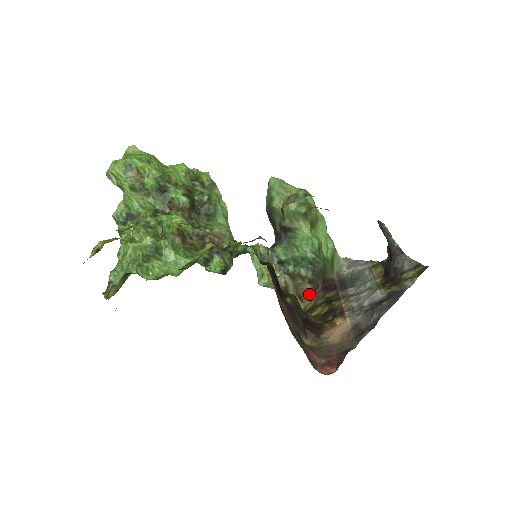
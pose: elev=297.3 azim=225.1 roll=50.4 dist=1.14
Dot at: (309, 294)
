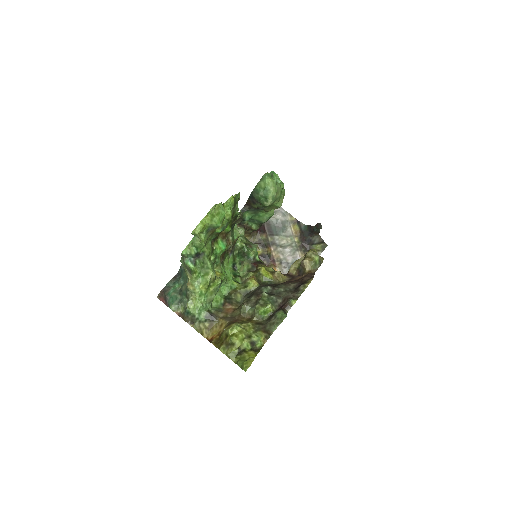
Dot at: (248, 233)
